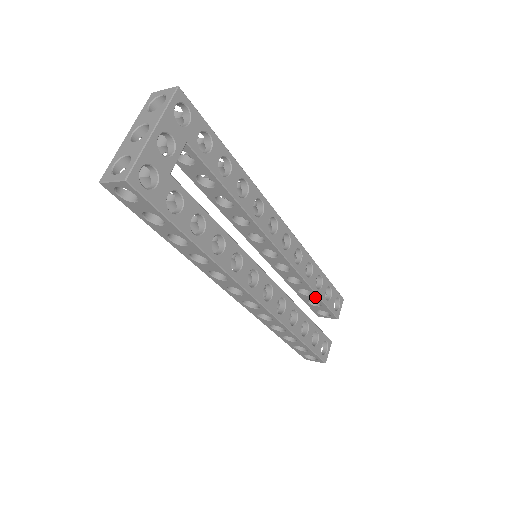
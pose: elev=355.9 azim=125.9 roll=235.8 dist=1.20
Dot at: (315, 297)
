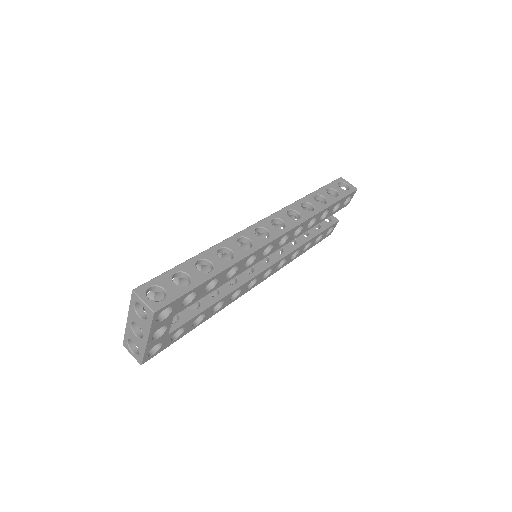
Dot at: occluded
